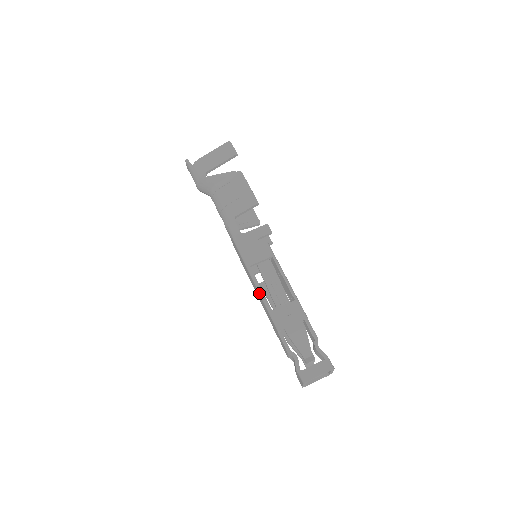
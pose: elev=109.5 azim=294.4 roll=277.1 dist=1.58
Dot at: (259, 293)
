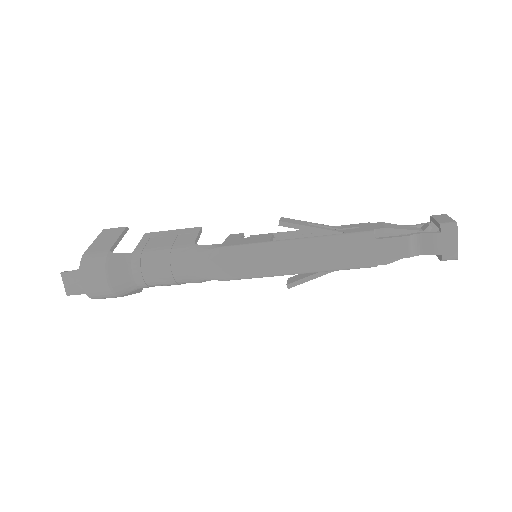
Dot at: (312, 241)
